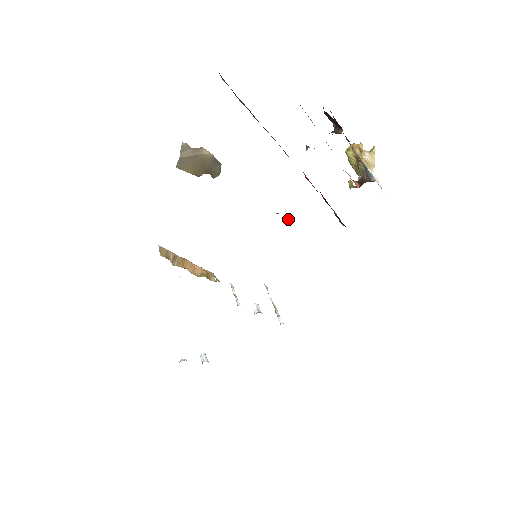
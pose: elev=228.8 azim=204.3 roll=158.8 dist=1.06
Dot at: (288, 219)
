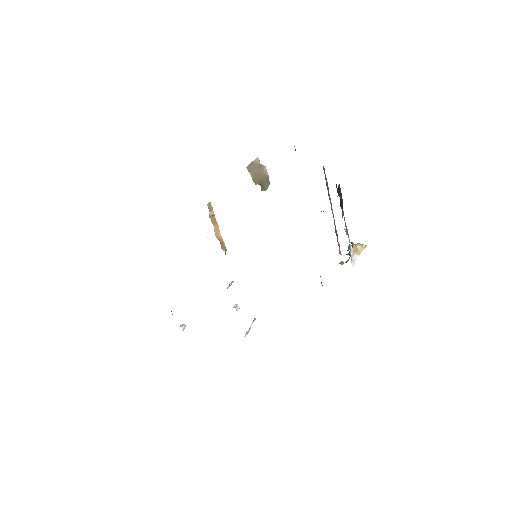
Dot at: occluded
